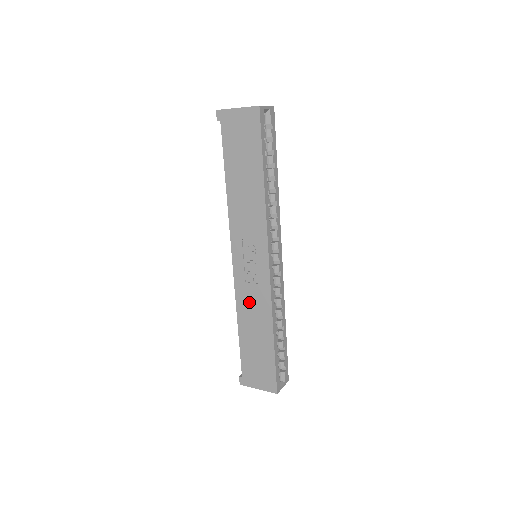
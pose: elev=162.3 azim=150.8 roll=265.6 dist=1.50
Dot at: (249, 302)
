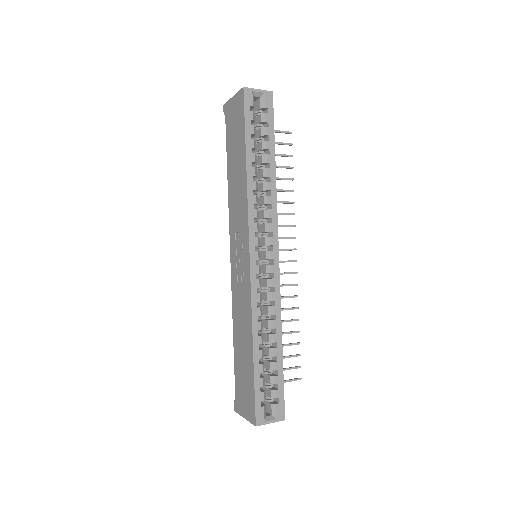
Dot at: (239, 305)
